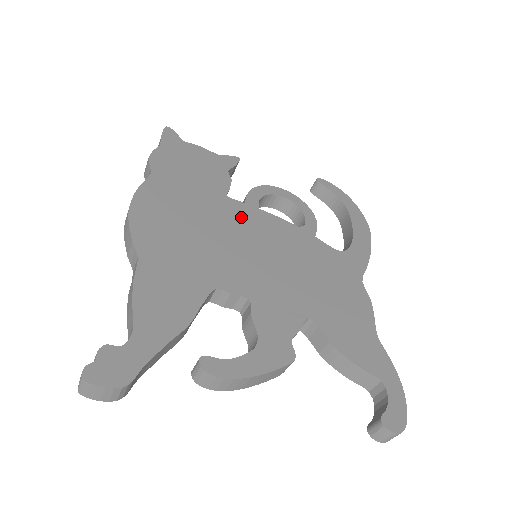
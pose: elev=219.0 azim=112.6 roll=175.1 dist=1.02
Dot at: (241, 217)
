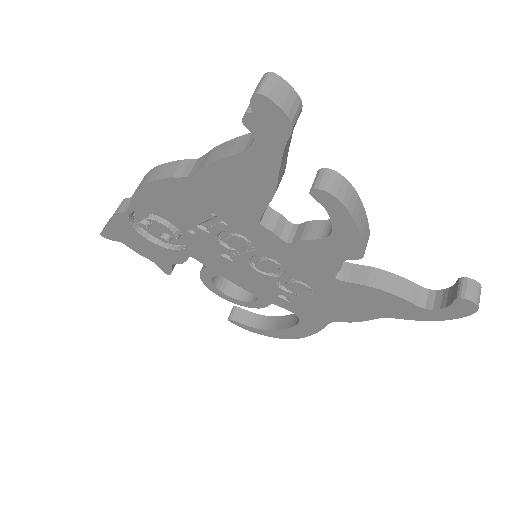
Dot at: occluded
